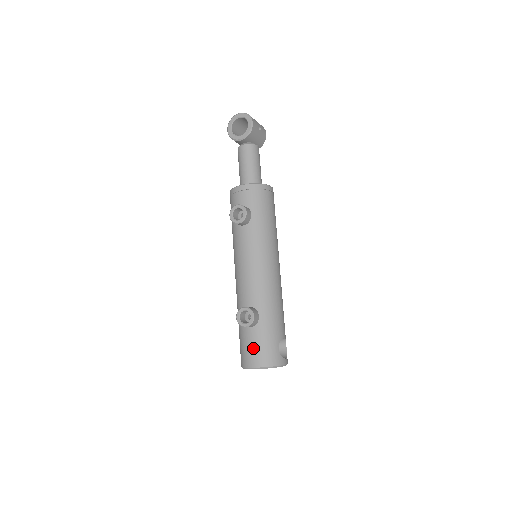
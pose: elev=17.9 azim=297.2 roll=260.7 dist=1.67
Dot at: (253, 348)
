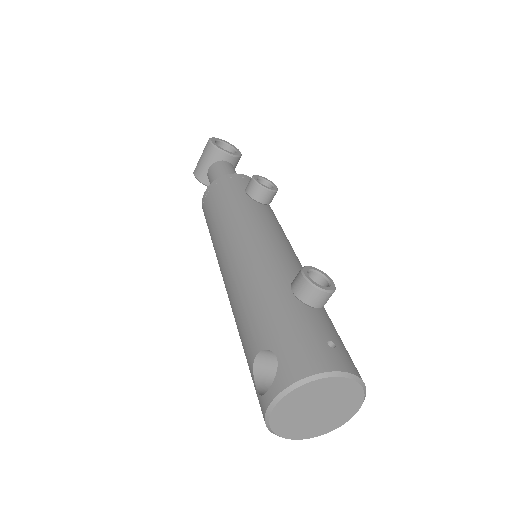
Dot at: (330, 339)
